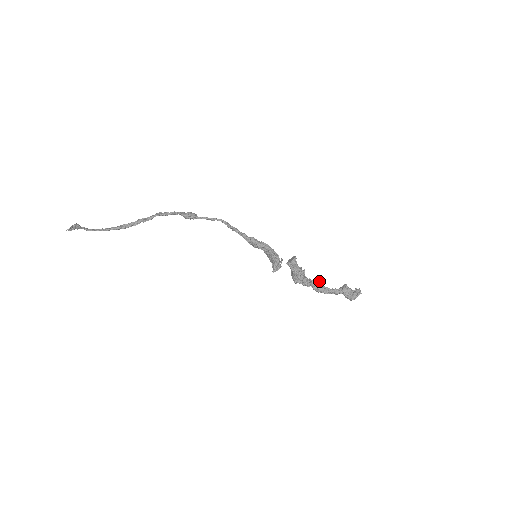
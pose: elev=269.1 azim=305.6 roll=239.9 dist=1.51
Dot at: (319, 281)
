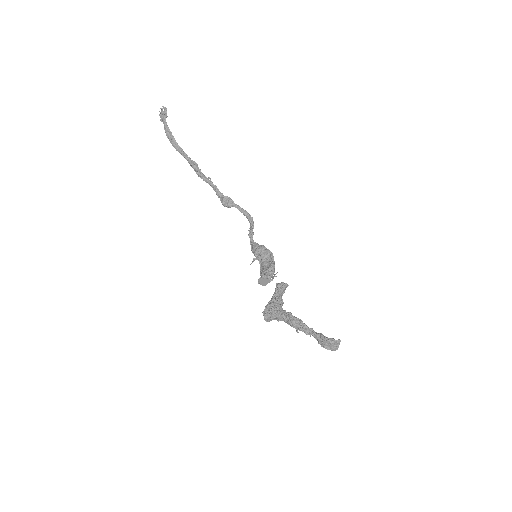
Dot at: occluded
